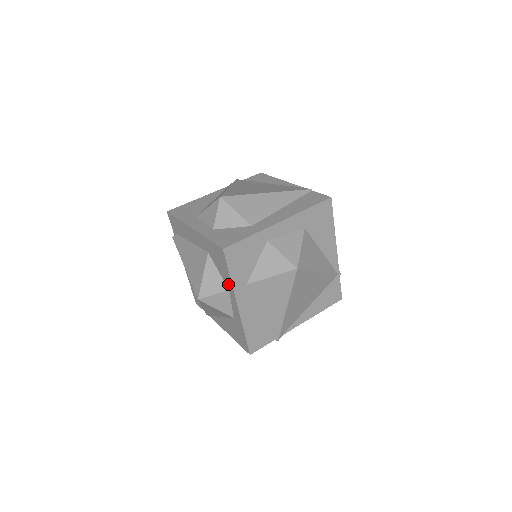
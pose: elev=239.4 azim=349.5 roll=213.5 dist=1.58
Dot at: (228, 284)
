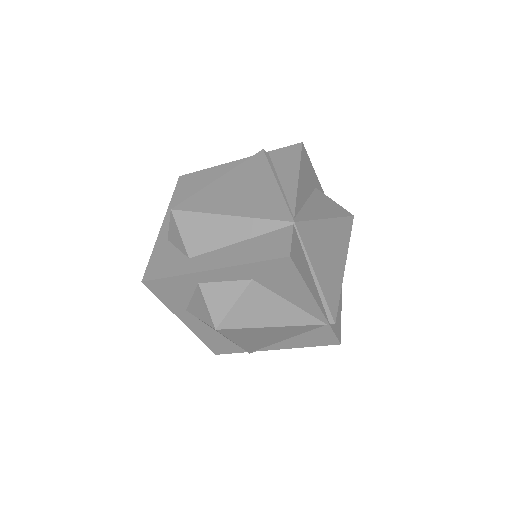
Dot at: occluded
